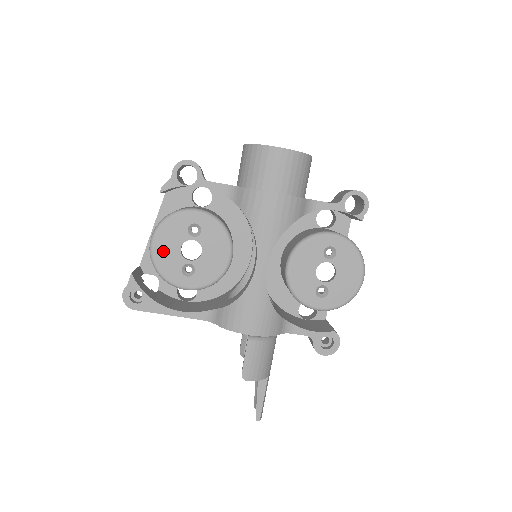
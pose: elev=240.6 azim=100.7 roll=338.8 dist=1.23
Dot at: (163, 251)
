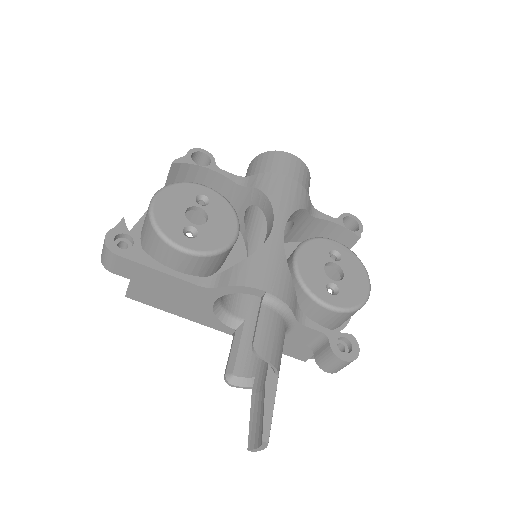
Dot at: (166, 208)
